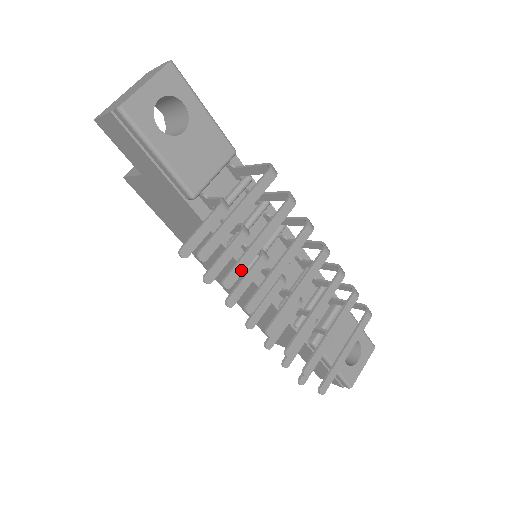
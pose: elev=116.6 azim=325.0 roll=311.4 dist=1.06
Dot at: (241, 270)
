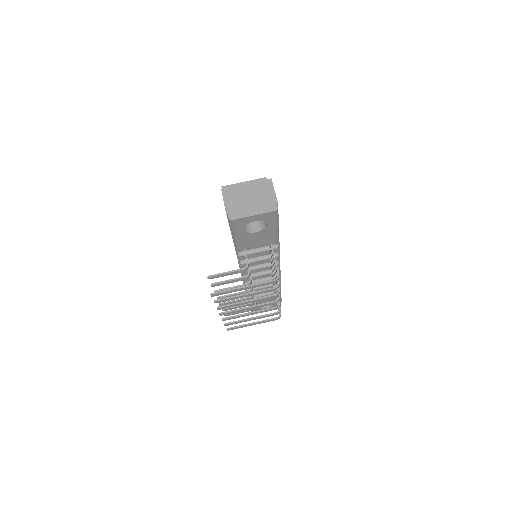
Dot at: (227, 300)
